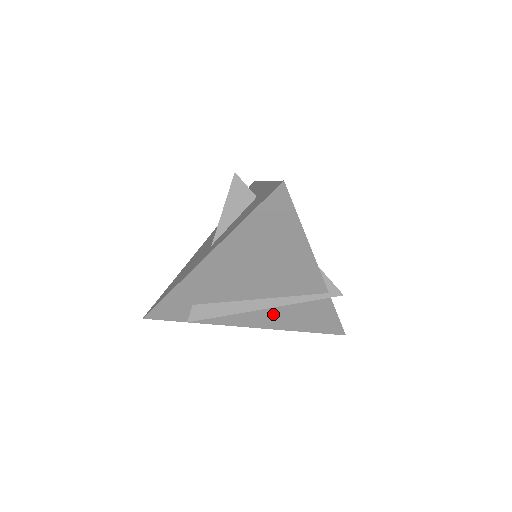
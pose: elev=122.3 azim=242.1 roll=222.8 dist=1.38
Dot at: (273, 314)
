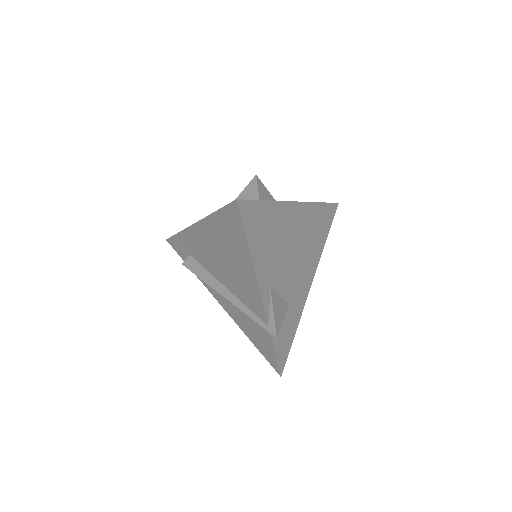
Dot at: (234, 308)
